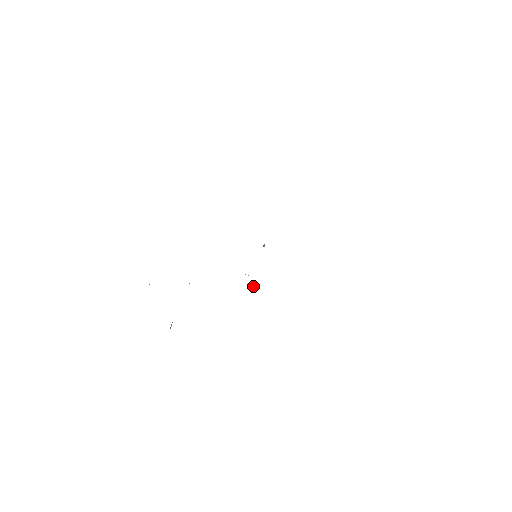
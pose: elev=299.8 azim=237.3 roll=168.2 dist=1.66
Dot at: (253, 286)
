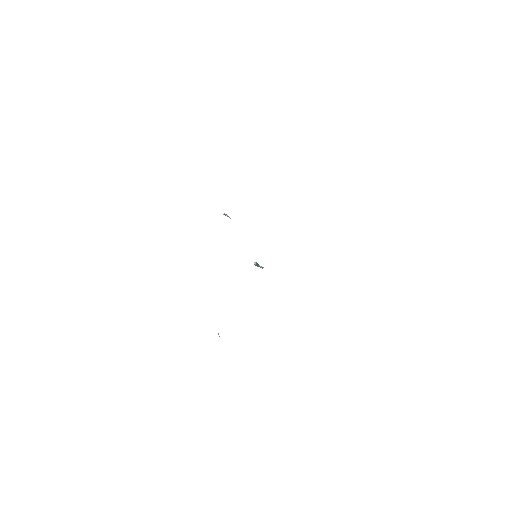
Dot at: (259, 266)
